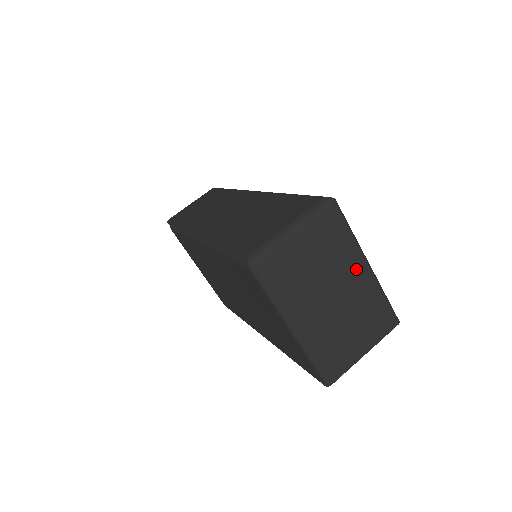
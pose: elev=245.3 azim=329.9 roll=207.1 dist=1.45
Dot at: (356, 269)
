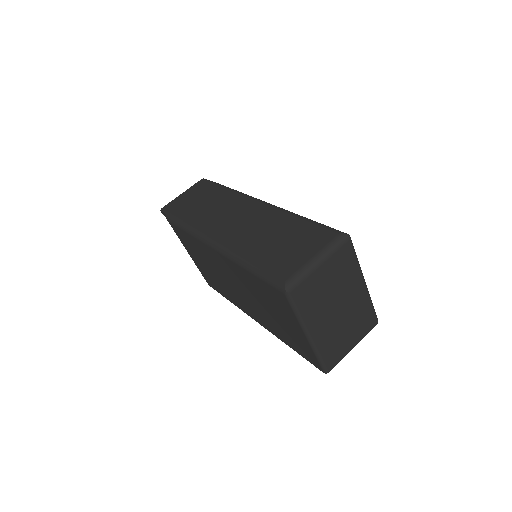
Dot at: (356, 286)
